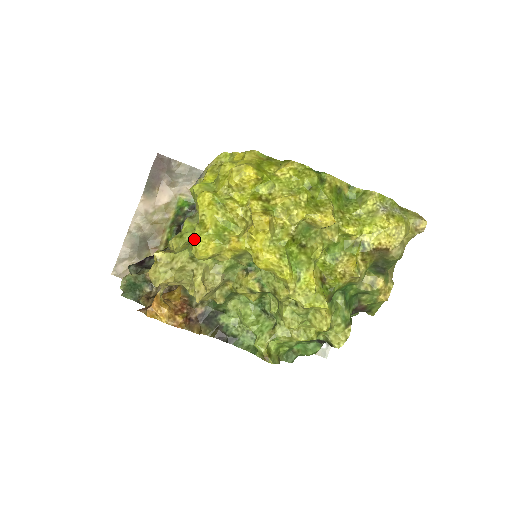
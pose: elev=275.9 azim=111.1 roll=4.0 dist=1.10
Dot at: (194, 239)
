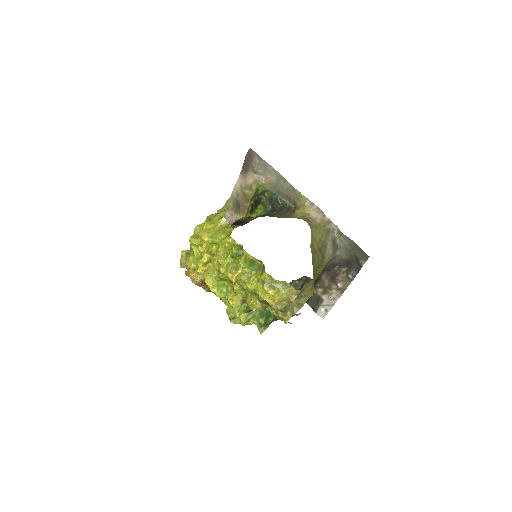
Dot at: (190, 256)
